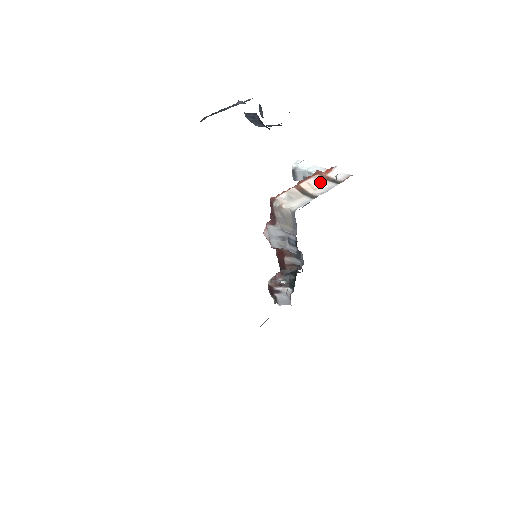
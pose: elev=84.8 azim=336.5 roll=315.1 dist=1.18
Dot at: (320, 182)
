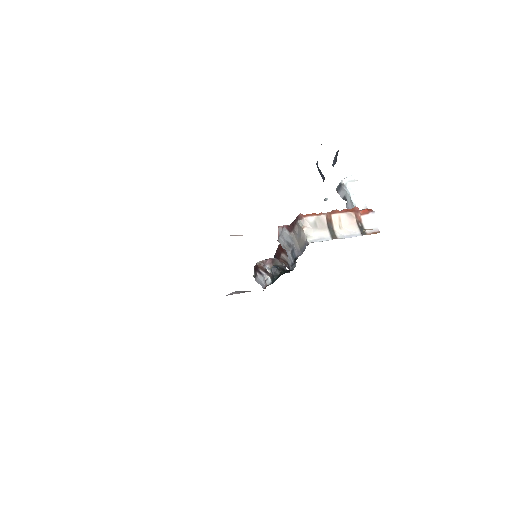
Dot at: (350, 222)
